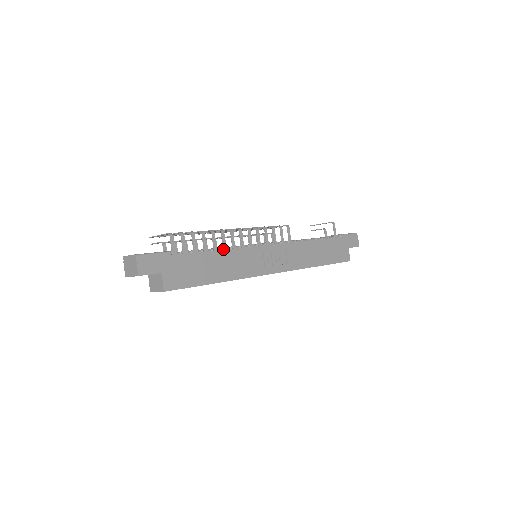
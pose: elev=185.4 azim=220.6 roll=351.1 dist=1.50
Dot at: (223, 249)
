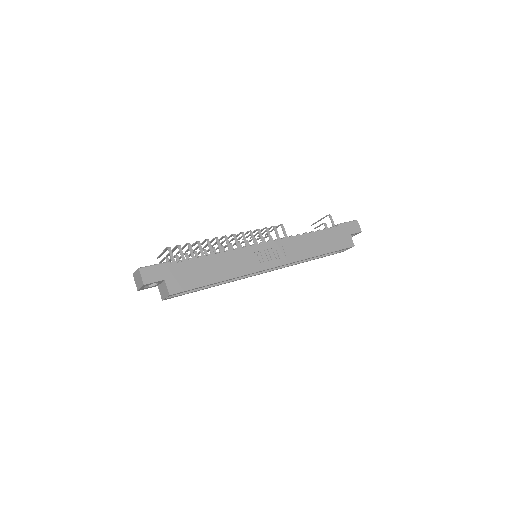
Dot at: (220, 253)
